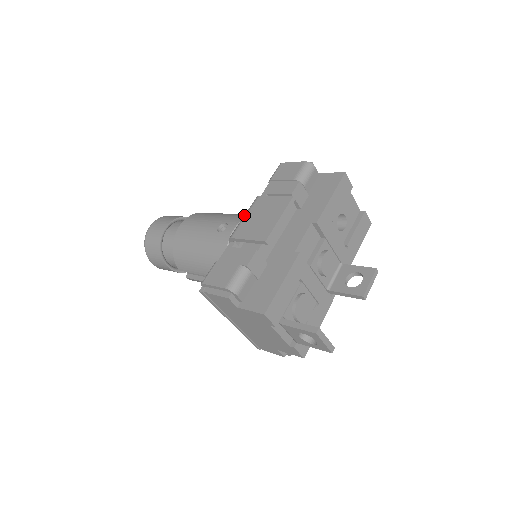
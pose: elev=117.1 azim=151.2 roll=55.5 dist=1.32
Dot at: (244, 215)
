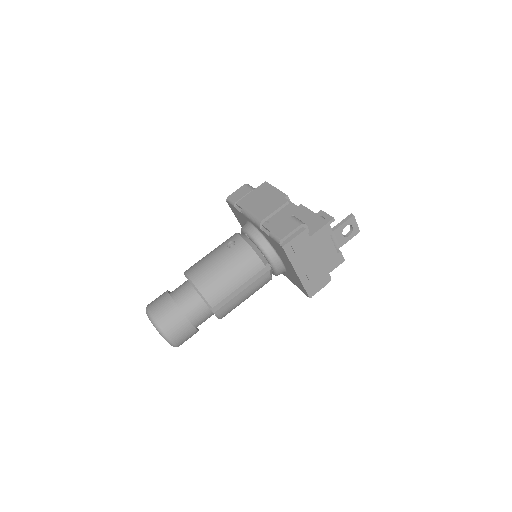
Dot at: (250, 214)
